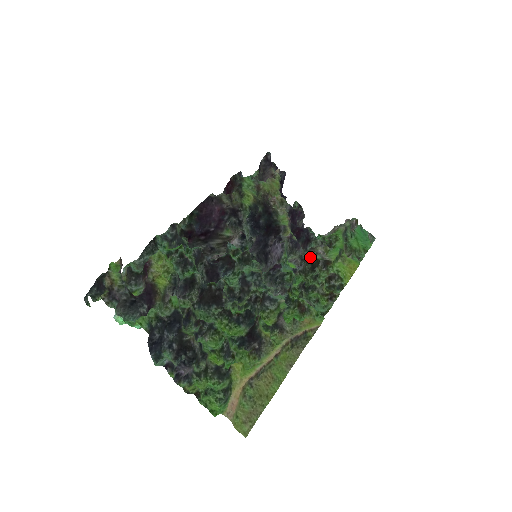
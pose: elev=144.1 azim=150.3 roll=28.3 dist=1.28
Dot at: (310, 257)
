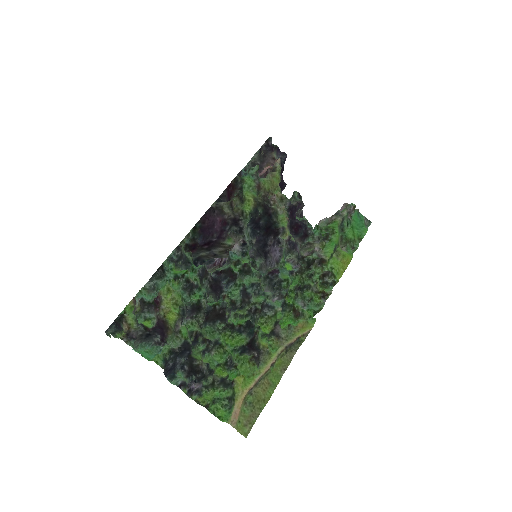
Dot at: (306, 257)
